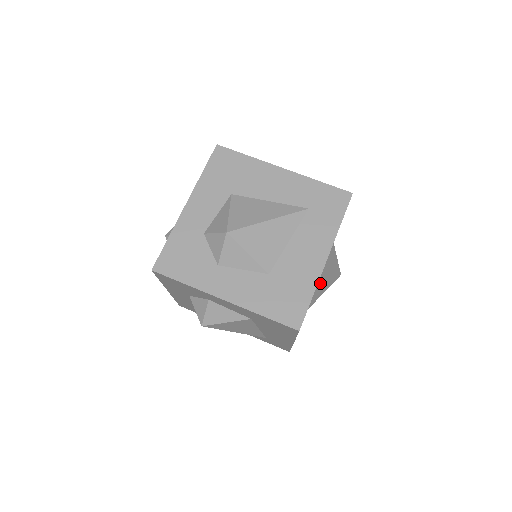
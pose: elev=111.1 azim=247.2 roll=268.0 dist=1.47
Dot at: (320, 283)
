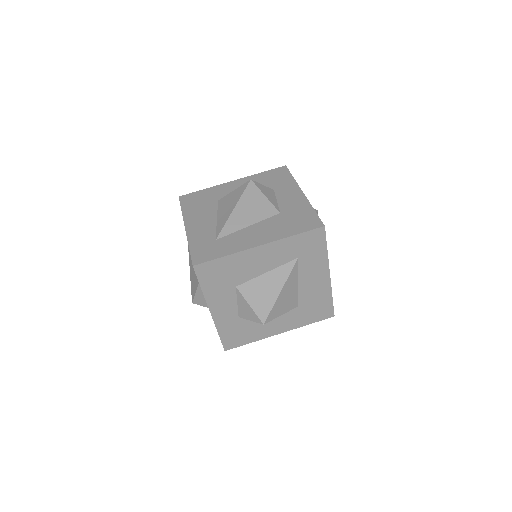
Dot at: occluded
